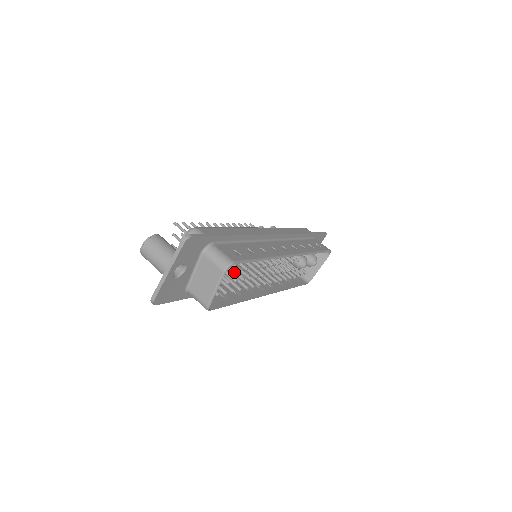
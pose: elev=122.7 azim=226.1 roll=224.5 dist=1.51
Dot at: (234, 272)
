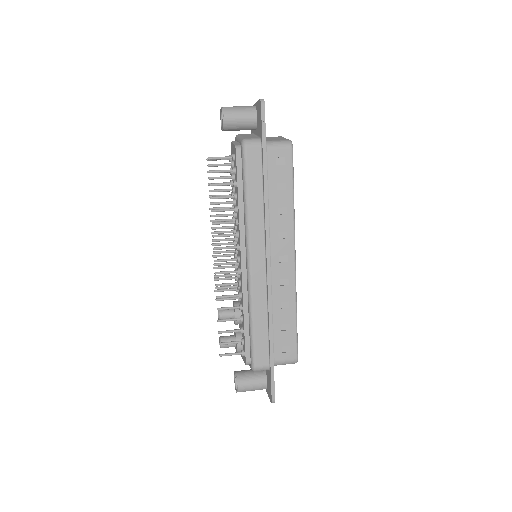
Dot at: occluded
